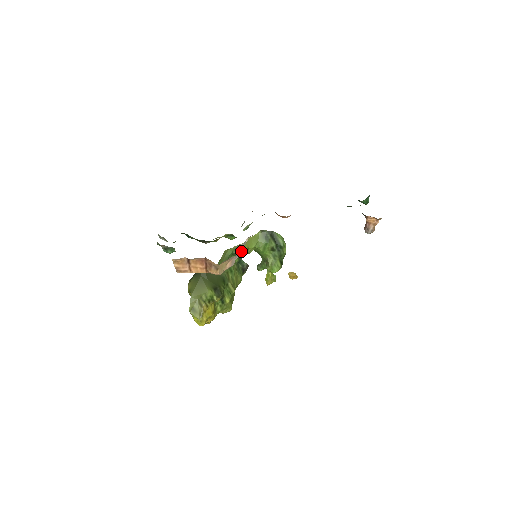
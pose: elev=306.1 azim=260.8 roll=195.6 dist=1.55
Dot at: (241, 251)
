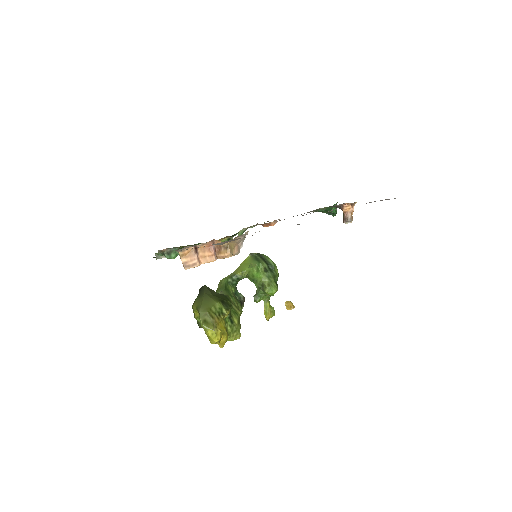
Dot at: (236, 278)
